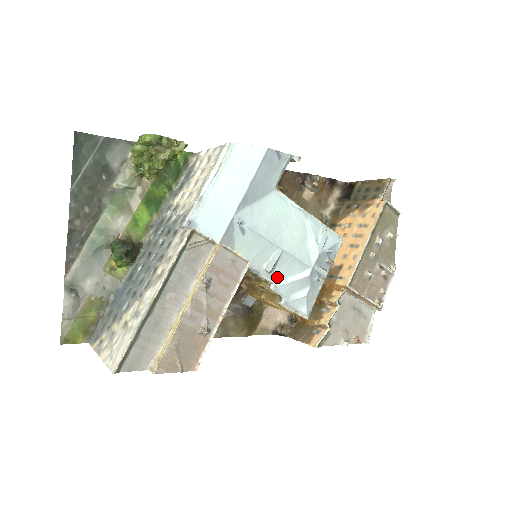
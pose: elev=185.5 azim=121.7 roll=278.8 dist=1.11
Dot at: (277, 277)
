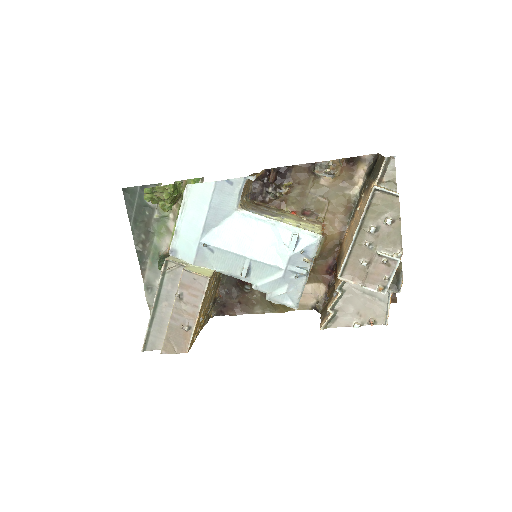
Dot at: (255, 279)
